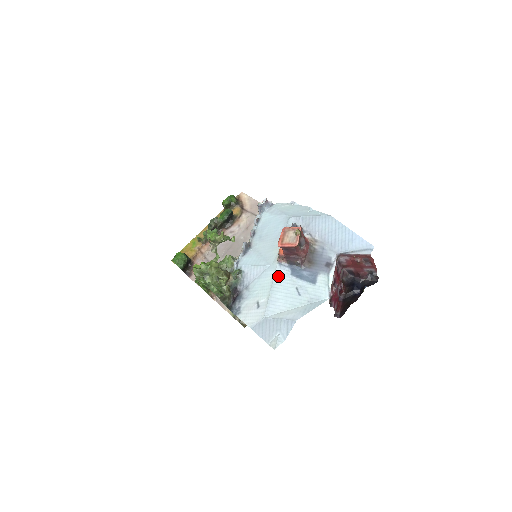
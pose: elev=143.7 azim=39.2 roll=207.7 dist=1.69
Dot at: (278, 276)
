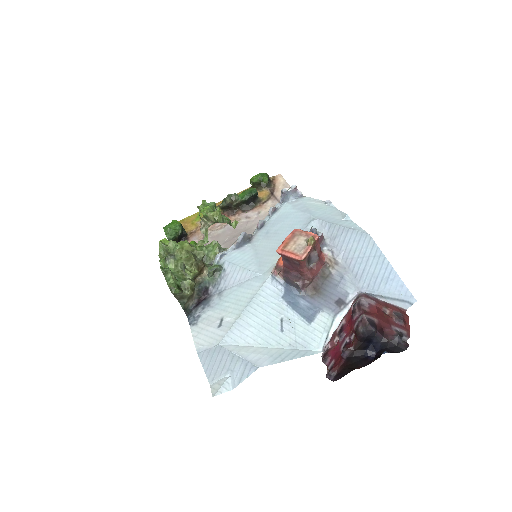
Dot at: (263, 293)
